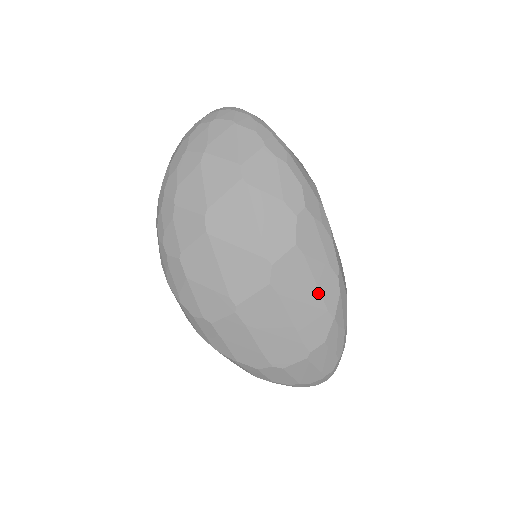
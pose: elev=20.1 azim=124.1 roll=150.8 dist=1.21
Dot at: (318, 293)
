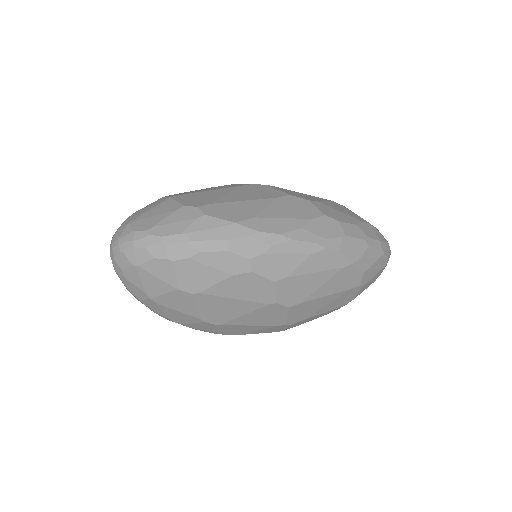
Dot at: (324, 272)
